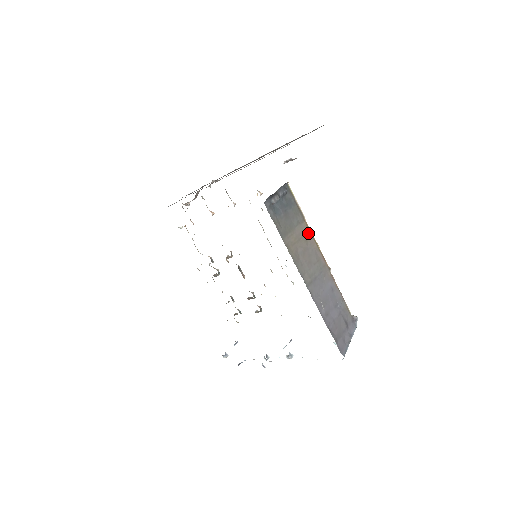
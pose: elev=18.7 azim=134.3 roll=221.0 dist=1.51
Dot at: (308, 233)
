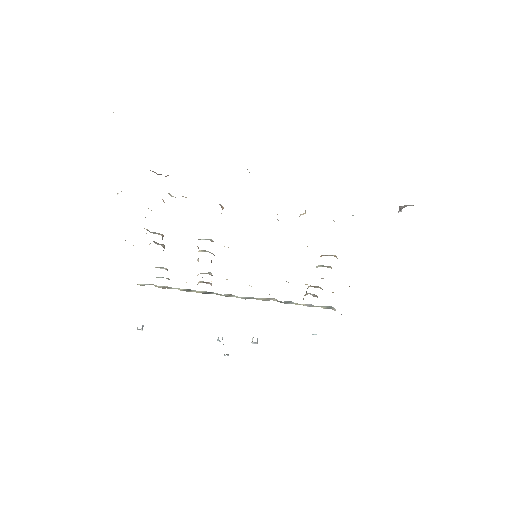
Dot at: occluded
